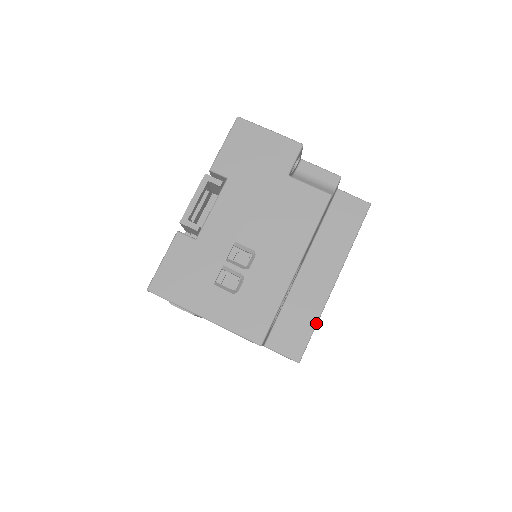
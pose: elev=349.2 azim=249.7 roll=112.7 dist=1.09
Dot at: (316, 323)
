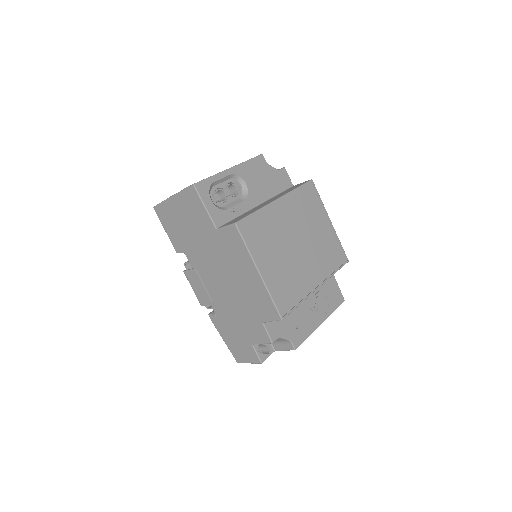
Dot at: (255, 211)
